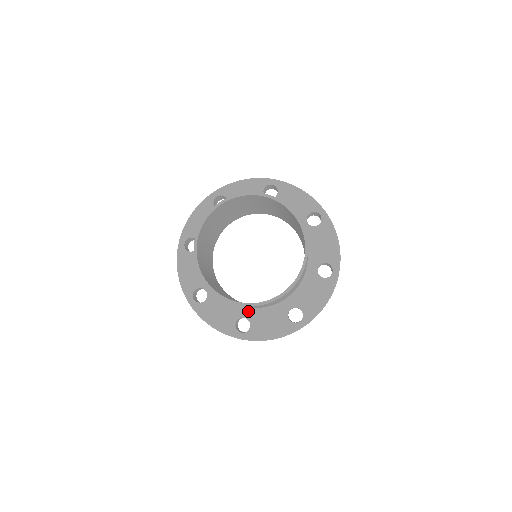
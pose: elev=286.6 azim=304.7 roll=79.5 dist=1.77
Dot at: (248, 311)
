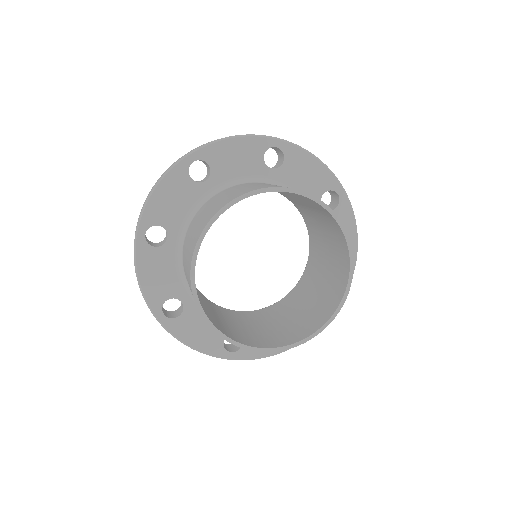
Dot at: occluded
